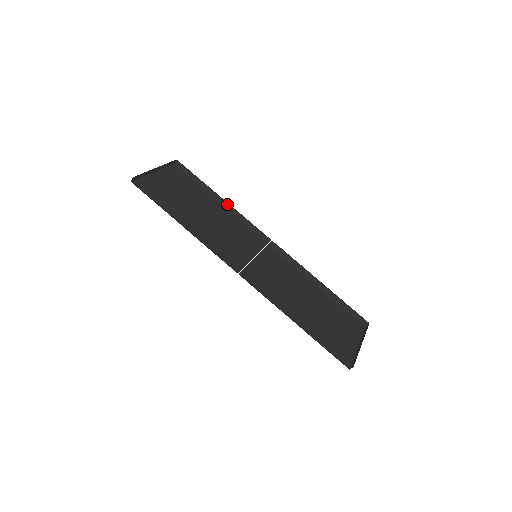
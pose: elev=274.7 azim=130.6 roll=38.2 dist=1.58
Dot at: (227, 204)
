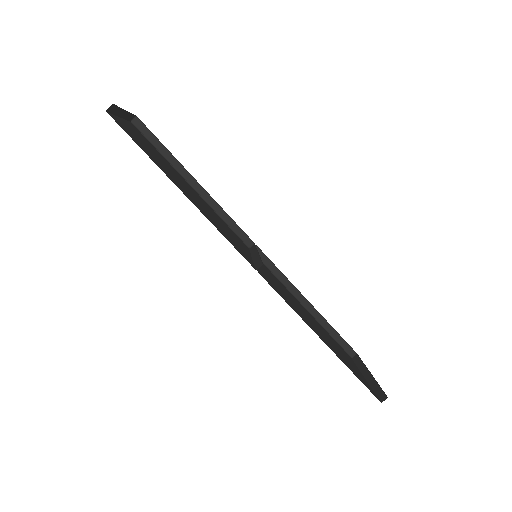
Dot at: (201, 189)
